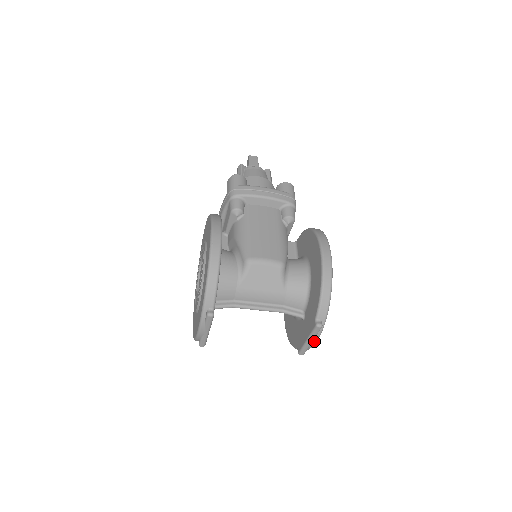
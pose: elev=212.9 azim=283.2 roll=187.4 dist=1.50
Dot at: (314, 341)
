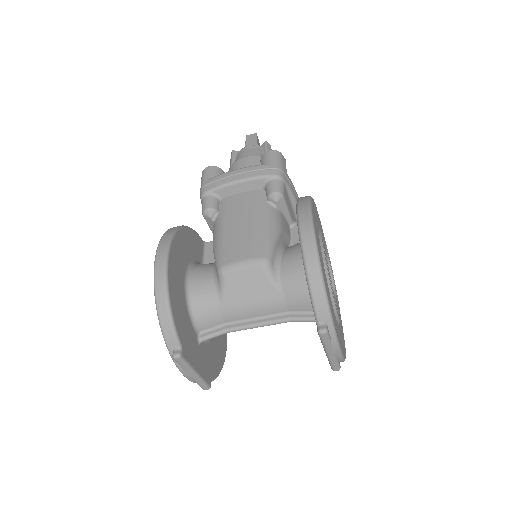
Dot at: (335, 351)
